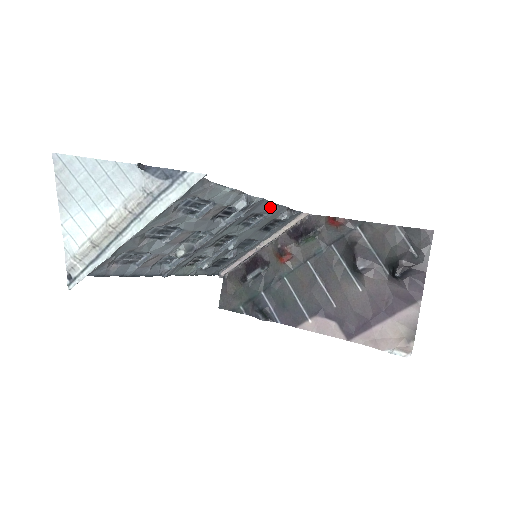
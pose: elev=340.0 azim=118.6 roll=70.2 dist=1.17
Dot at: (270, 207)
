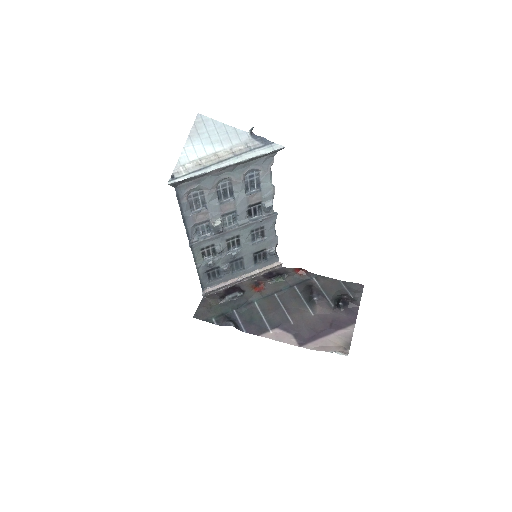
Dot at: (272, 231)
